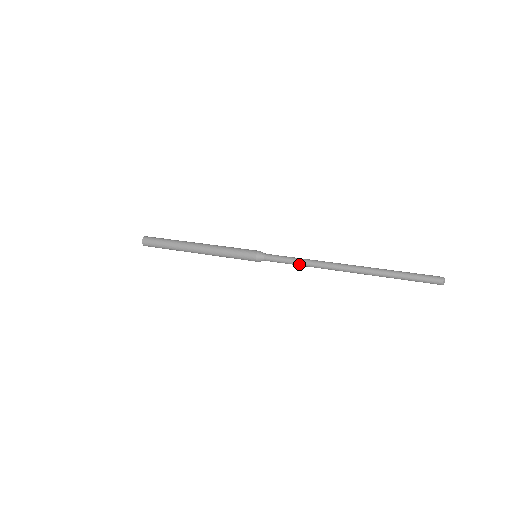
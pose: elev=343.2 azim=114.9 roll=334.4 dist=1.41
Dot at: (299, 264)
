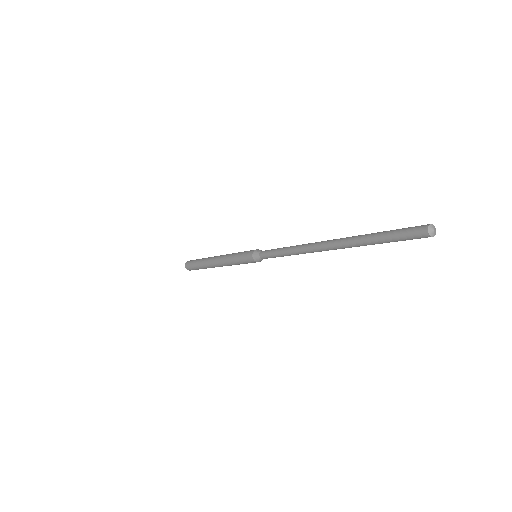
Dot at: (285, 249)
